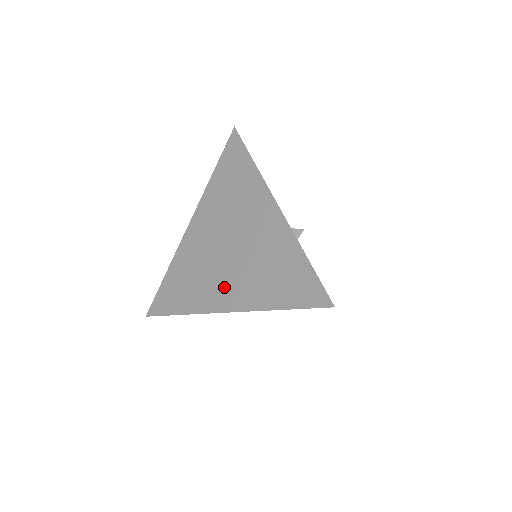
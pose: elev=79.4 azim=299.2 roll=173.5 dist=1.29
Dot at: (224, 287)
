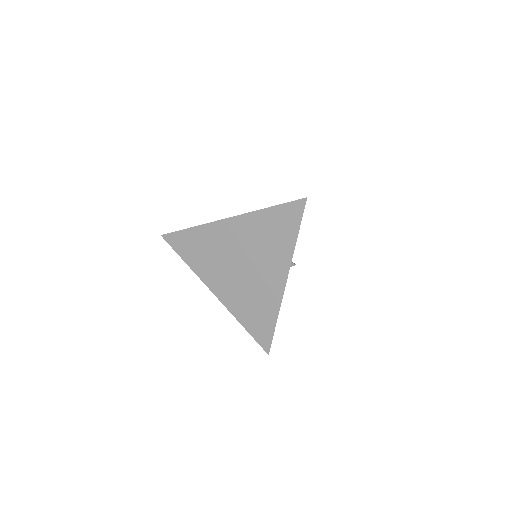
Dot at: occluded
